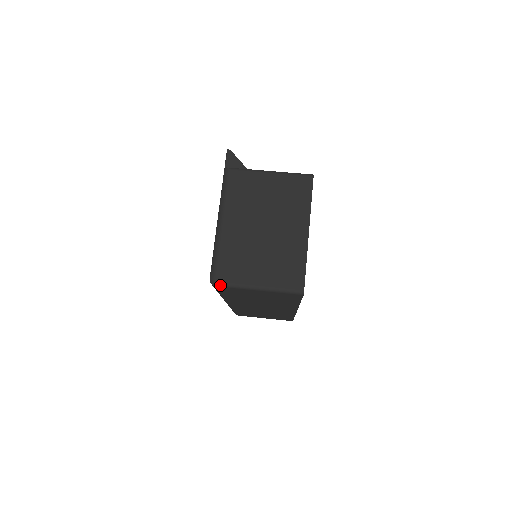
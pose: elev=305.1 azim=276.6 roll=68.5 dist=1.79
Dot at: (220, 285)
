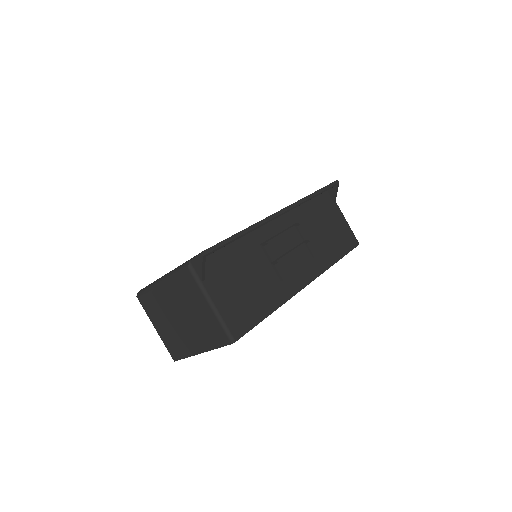
Dot at: (140, 302)
